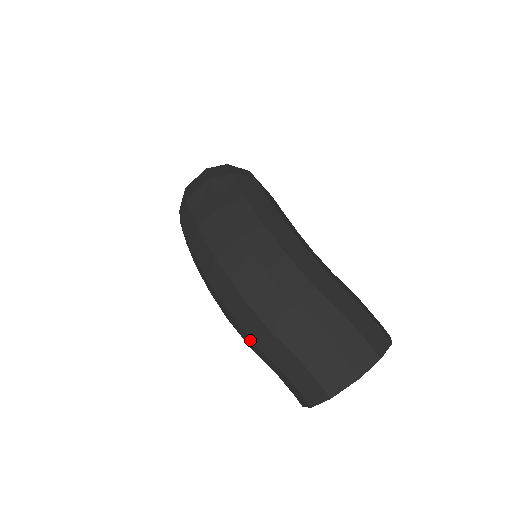
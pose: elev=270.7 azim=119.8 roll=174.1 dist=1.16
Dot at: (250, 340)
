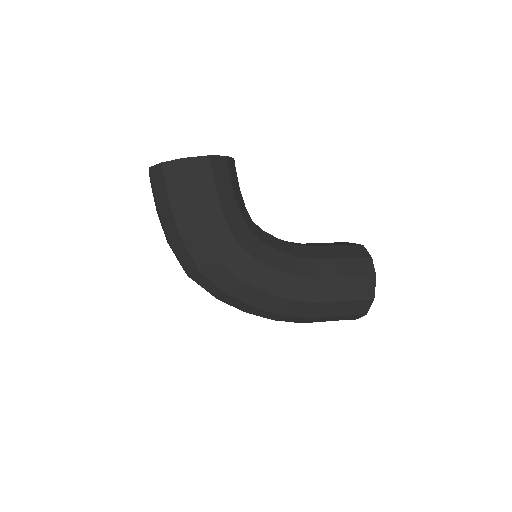
Dot at: occluded
